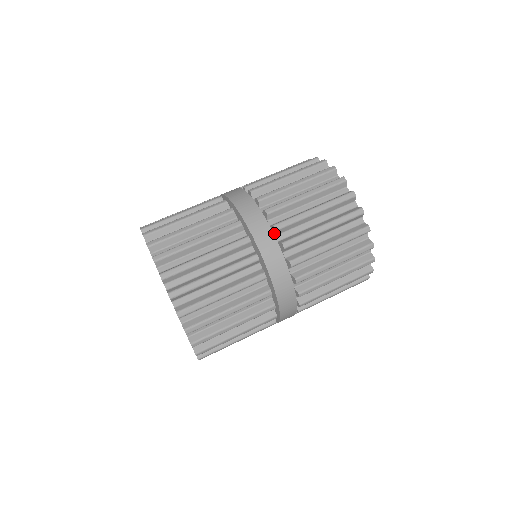
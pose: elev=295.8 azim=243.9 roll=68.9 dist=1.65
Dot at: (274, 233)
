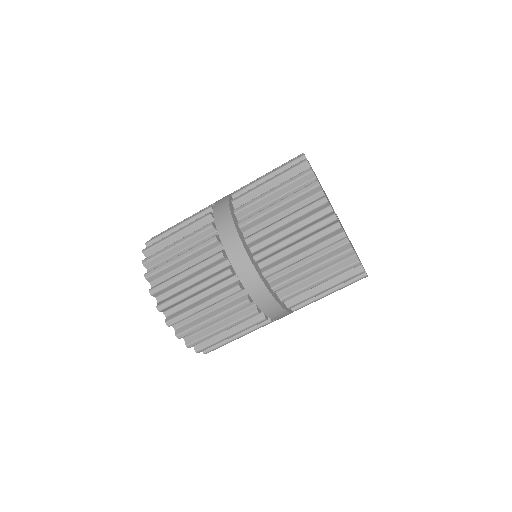
Dot at: occluded
